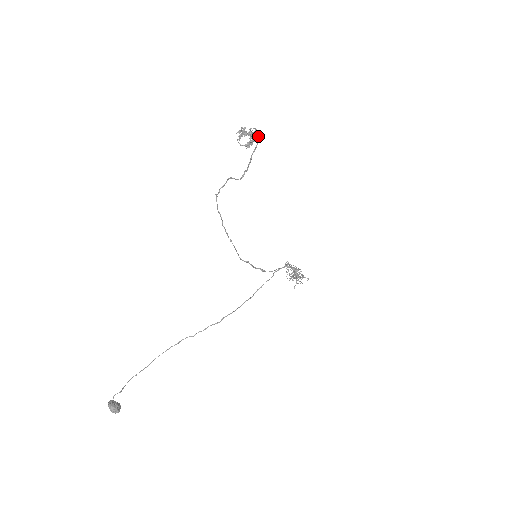
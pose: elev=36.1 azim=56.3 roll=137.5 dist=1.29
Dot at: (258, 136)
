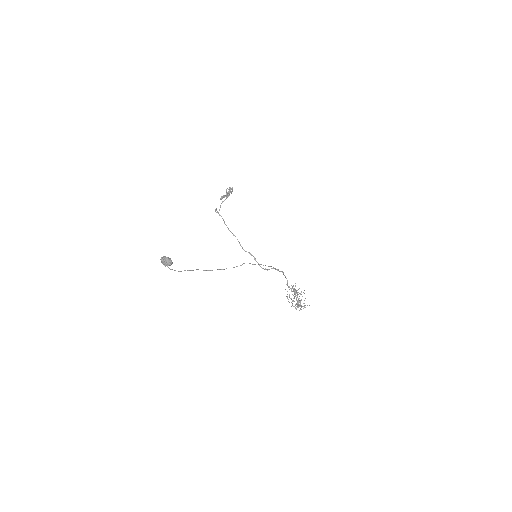
Dot at: (232, 187)
